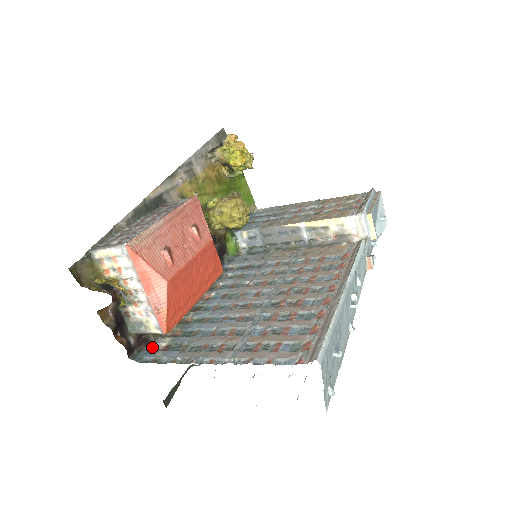
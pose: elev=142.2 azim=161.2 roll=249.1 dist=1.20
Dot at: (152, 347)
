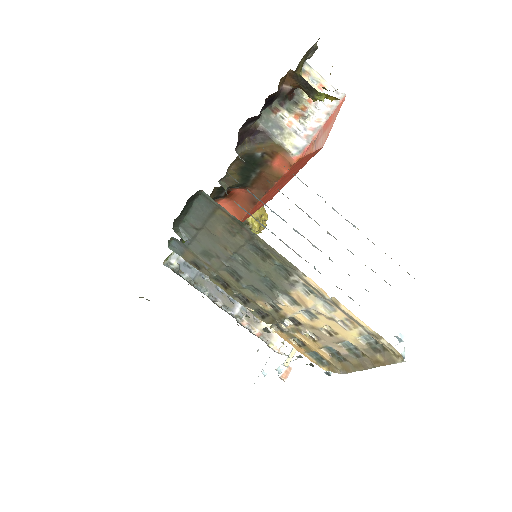
Dot at: occluded
